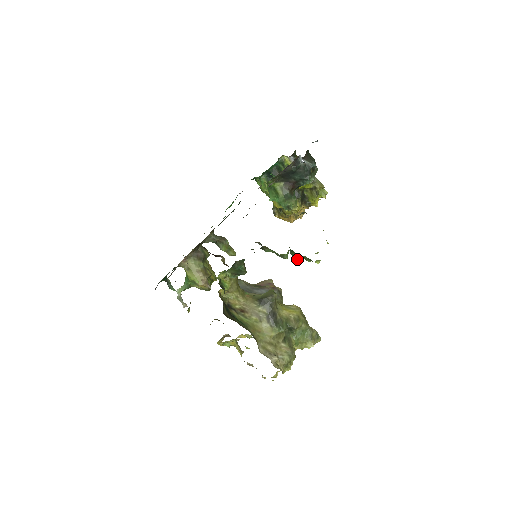
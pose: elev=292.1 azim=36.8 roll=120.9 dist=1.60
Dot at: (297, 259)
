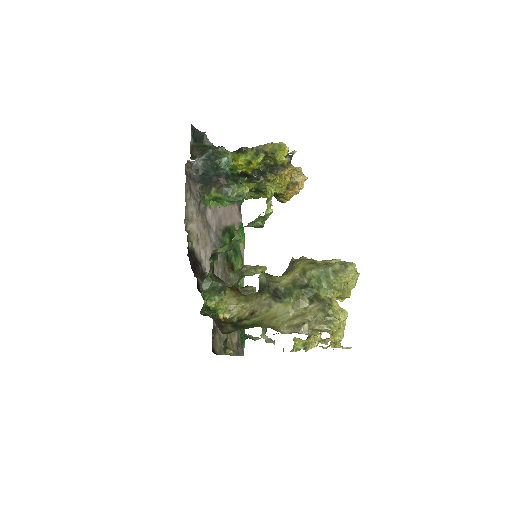
Dot at: (261, 227)
